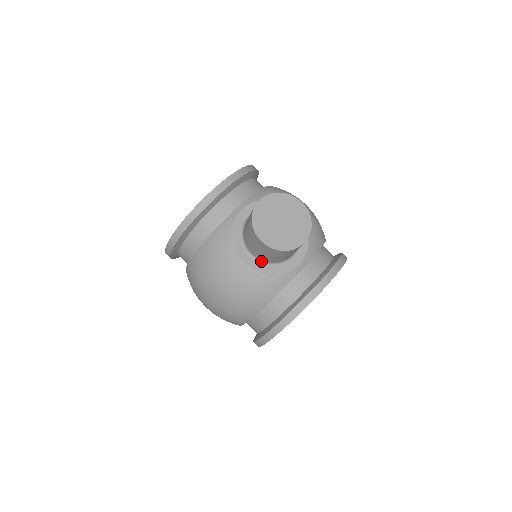
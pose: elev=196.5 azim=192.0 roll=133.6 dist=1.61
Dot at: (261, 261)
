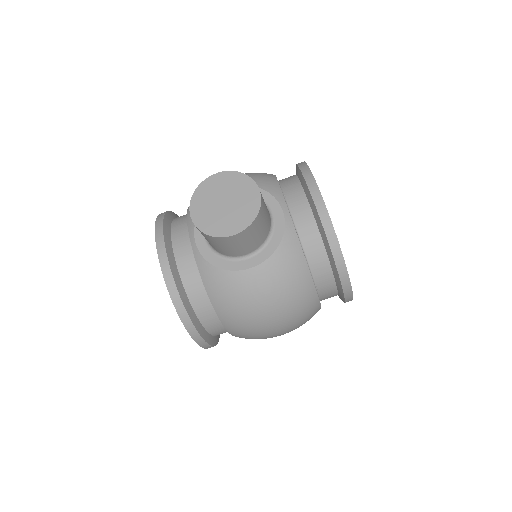
Dot at: (259, 249)
